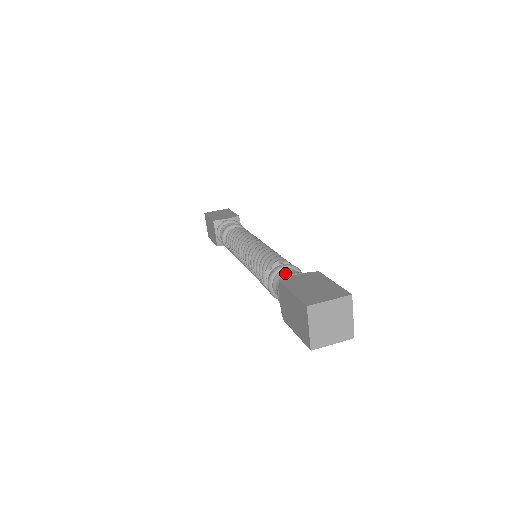
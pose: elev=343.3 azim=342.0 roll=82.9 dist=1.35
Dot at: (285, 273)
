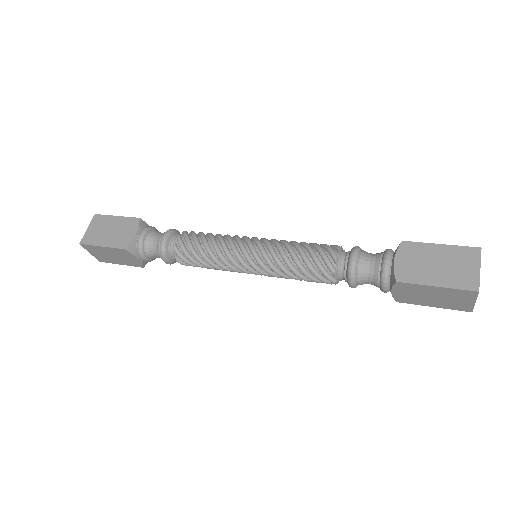
Dot at: (365, 264)
